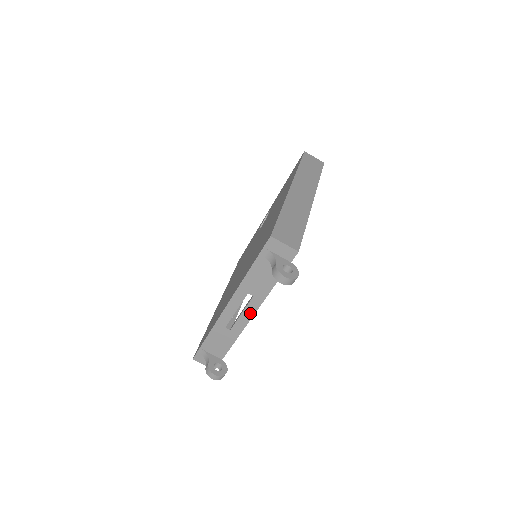
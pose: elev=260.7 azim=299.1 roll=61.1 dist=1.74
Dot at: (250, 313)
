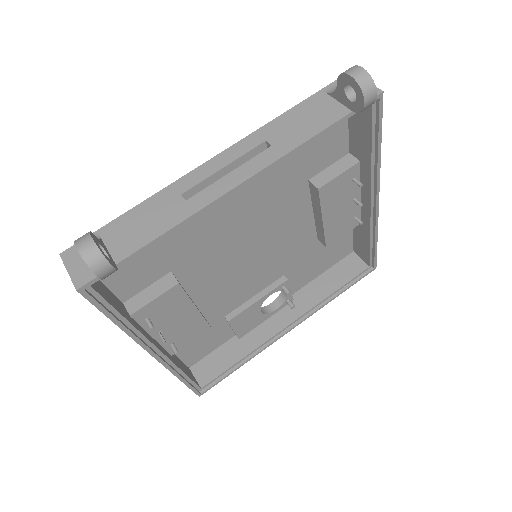
Dot at: (246, 174)
